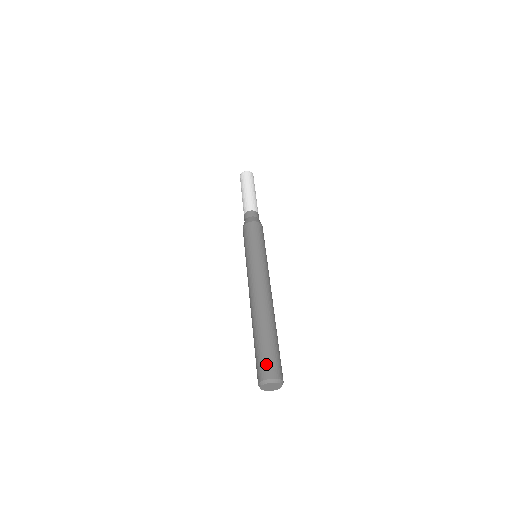
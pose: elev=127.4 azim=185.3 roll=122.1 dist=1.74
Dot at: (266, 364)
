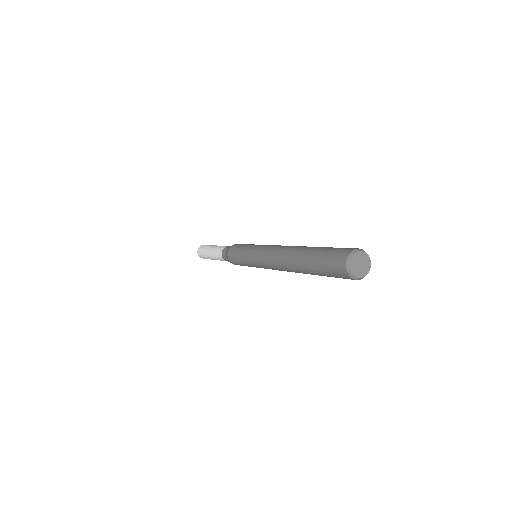
Dot at: occluded
